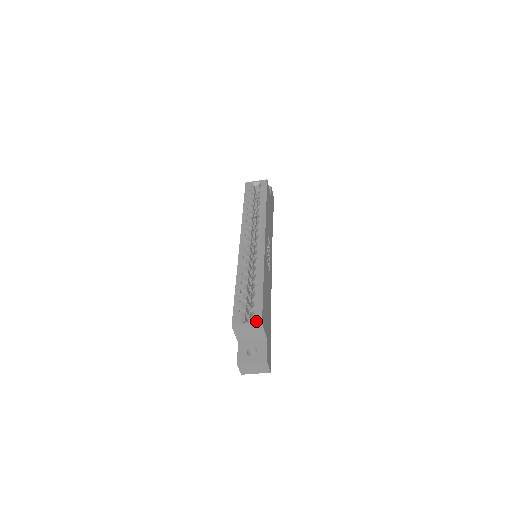
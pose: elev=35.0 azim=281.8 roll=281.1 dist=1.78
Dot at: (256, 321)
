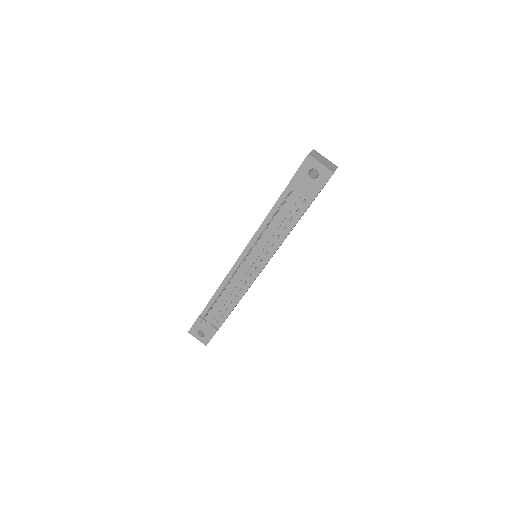
Dot at: occluded
